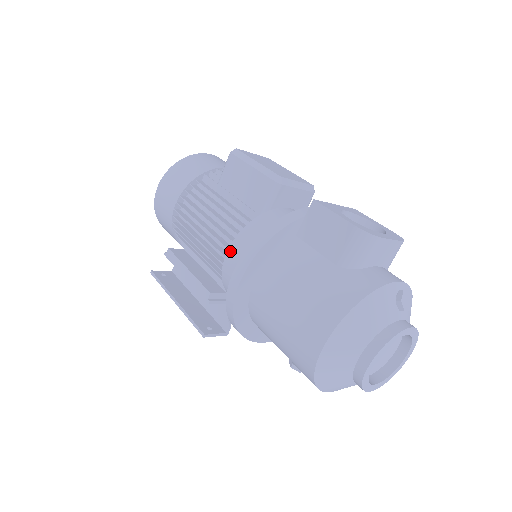
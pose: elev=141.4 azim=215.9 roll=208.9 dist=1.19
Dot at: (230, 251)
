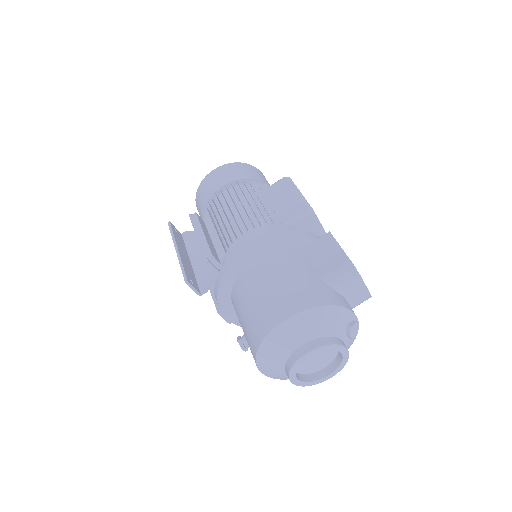
Dot at: (248, 233)
